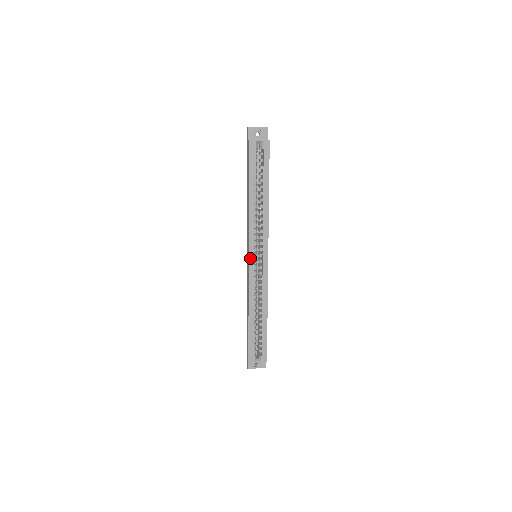
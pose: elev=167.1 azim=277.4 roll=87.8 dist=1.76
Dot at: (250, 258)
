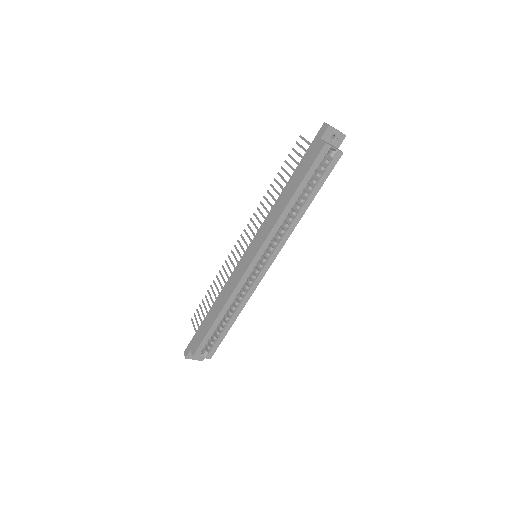
Dot at: (254, 260)
